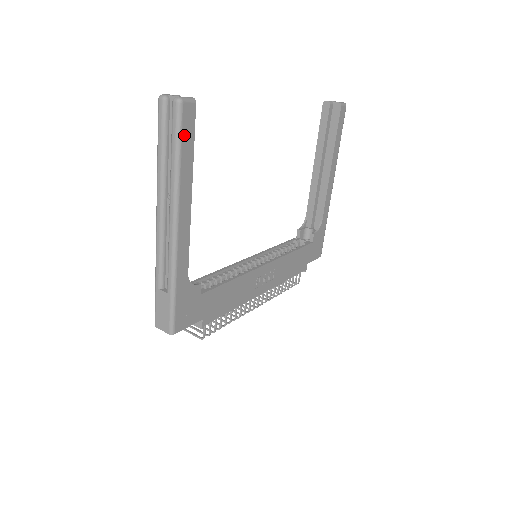
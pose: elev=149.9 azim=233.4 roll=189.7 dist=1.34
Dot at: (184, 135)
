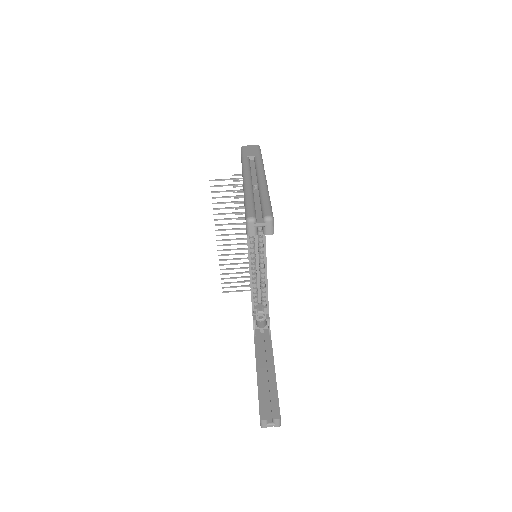
Dot at: occluded
